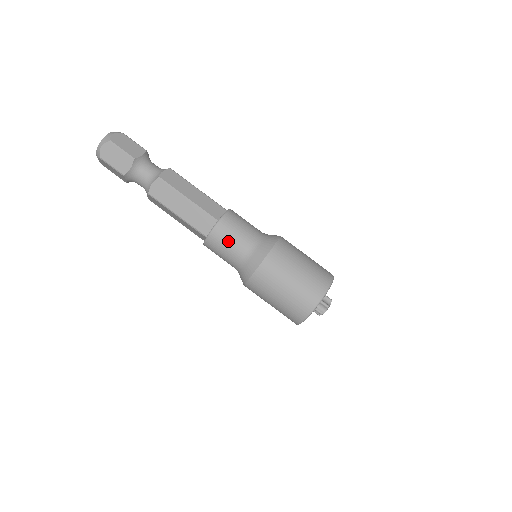
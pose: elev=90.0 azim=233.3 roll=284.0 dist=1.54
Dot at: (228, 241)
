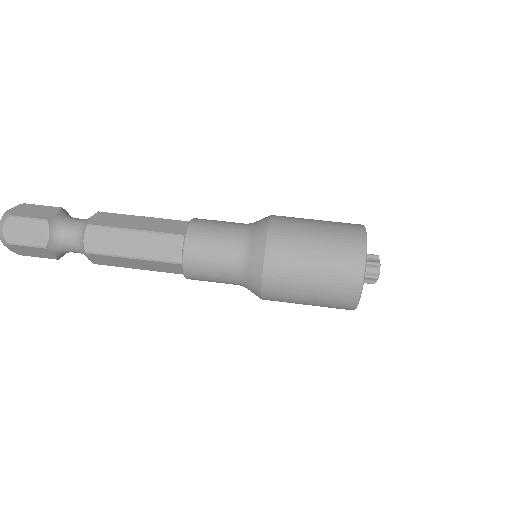
Dot at: (210, 251)
